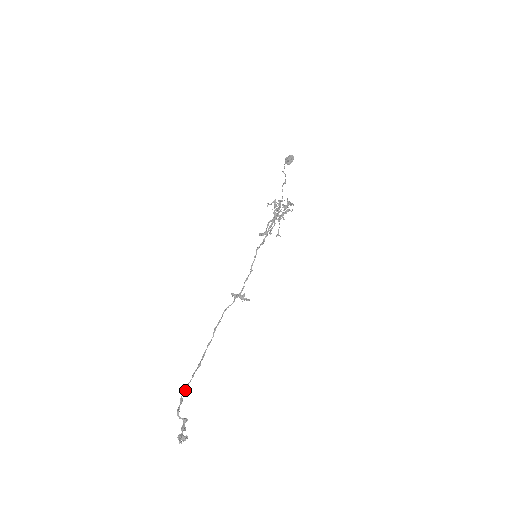
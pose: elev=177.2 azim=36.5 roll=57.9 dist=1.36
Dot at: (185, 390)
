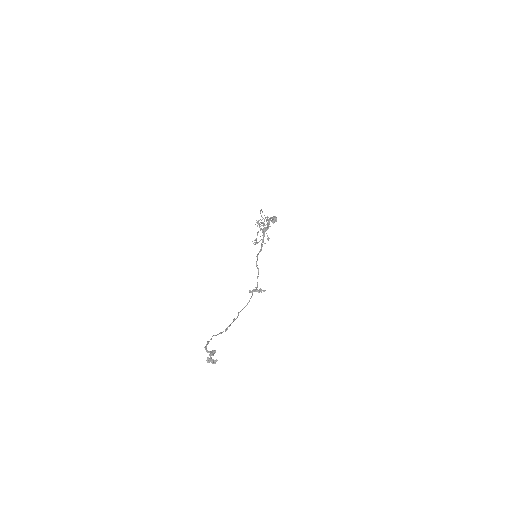
Dot at: occluded
